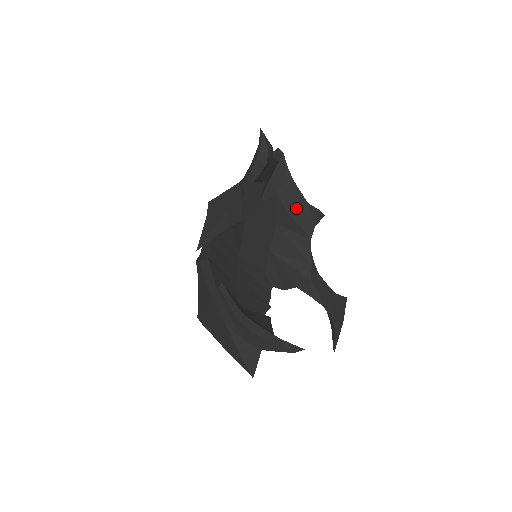
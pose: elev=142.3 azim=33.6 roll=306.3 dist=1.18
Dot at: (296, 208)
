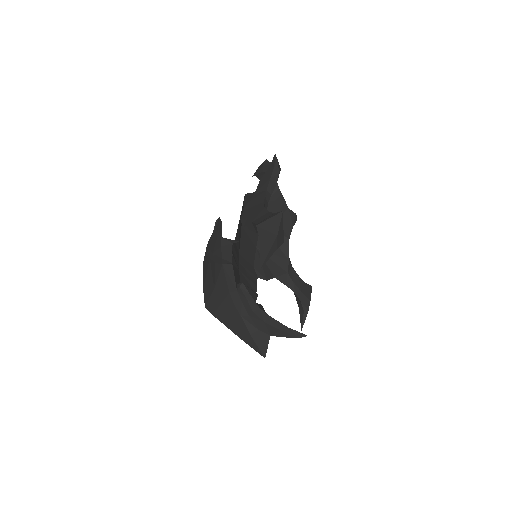
Dot at: occluded
